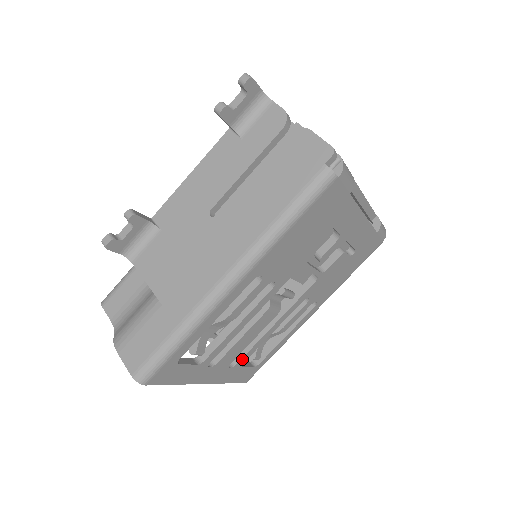
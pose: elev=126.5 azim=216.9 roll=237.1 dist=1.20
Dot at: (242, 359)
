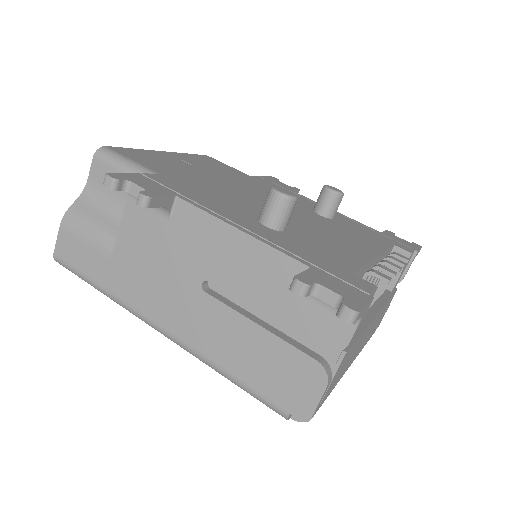
Dot at: occluded
